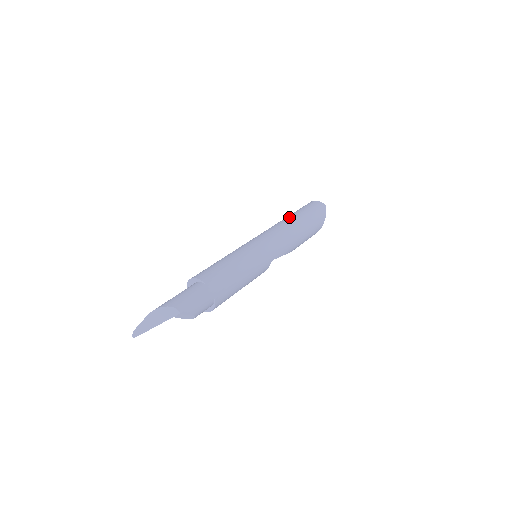
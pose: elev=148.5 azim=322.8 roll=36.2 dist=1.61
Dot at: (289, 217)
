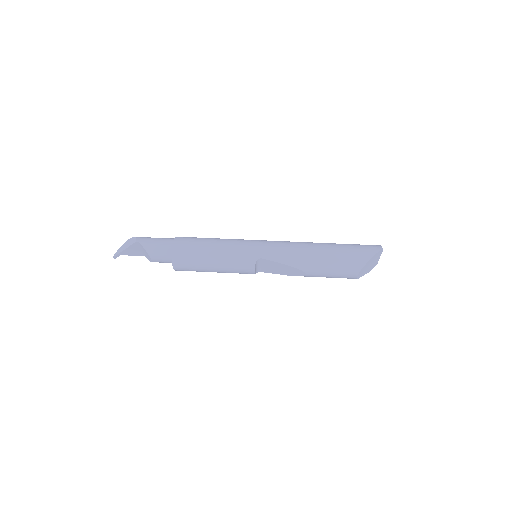
Dot at: occluded
